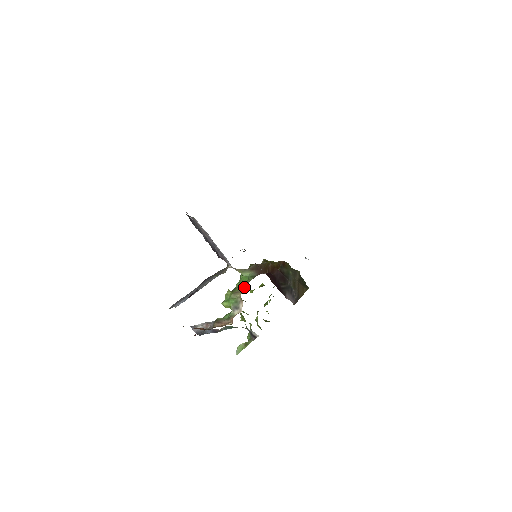
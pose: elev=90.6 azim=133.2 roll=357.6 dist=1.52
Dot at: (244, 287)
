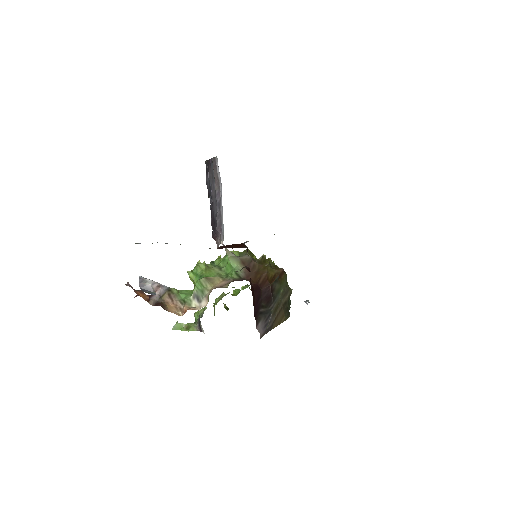
Dot at: (221, 279)
